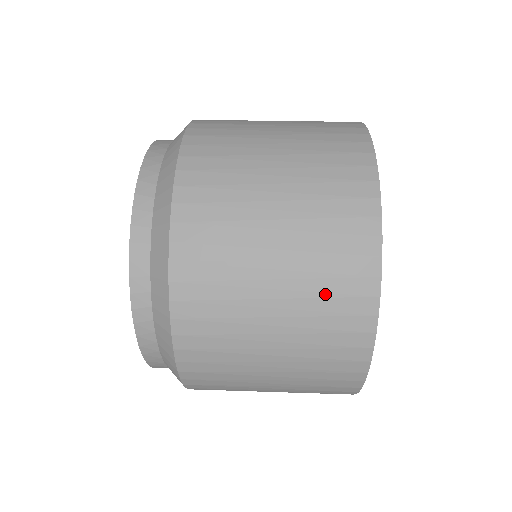
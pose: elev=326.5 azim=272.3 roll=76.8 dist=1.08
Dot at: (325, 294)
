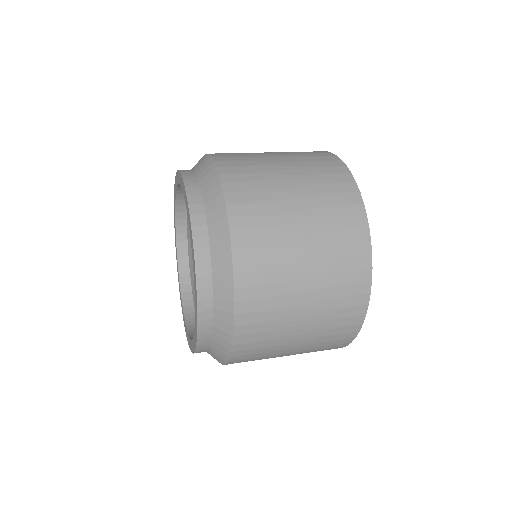
Dot at: (337, 243)
